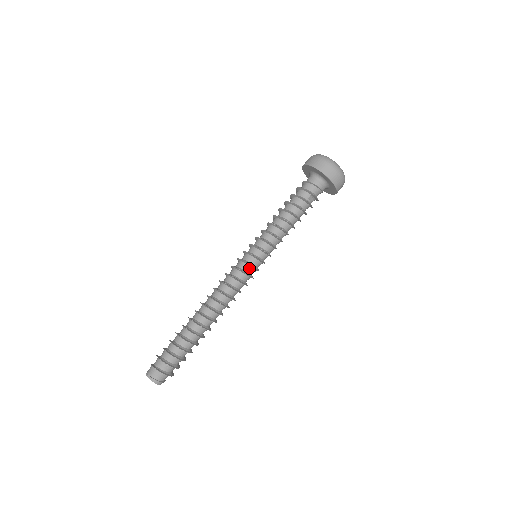
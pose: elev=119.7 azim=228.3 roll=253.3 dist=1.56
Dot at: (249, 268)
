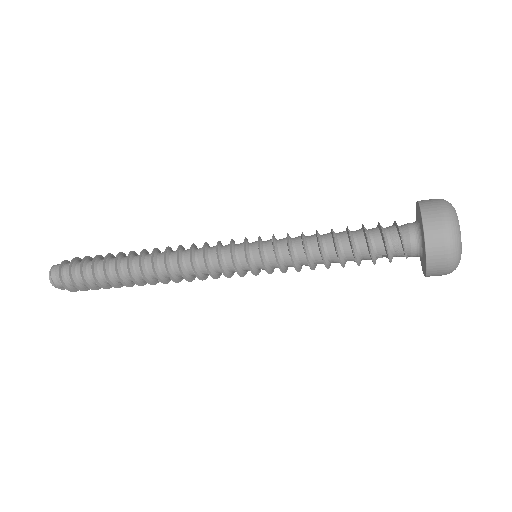
Dot at: (233, 269)
